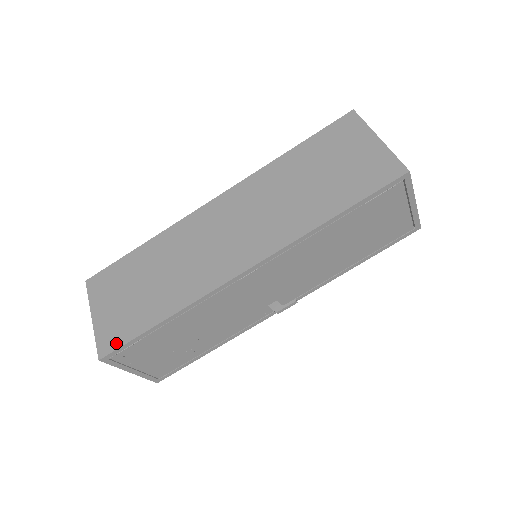
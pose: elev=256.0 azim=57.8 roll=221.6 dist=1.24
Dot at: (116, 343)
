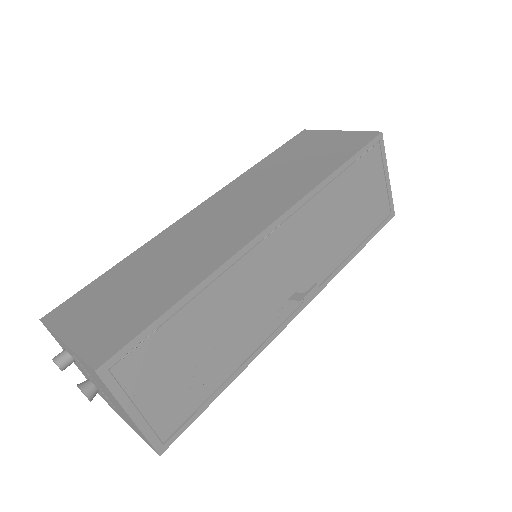
Dot at: (119, 343)
